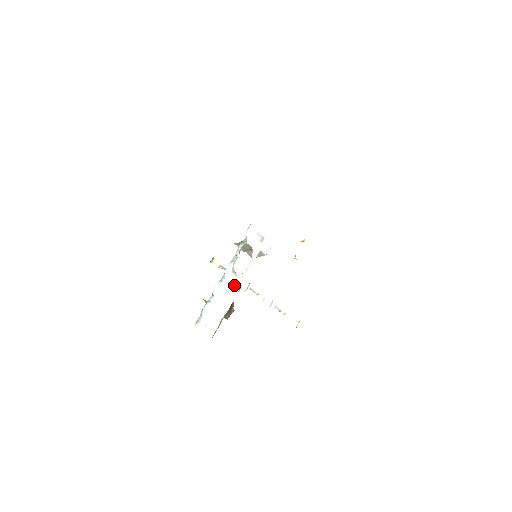
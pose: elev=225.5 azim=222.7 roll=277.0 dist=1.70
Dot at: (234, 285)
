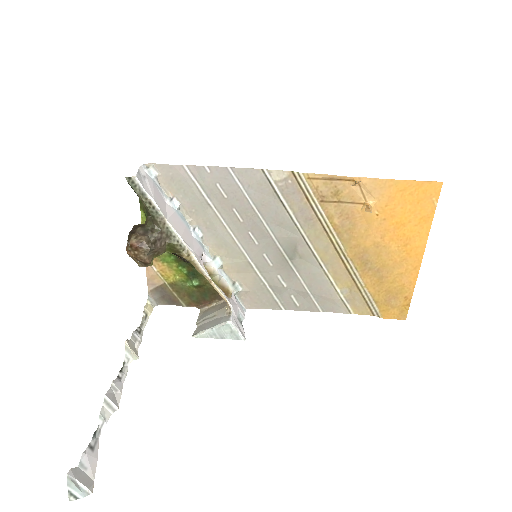
Dot at: (193, 247)
